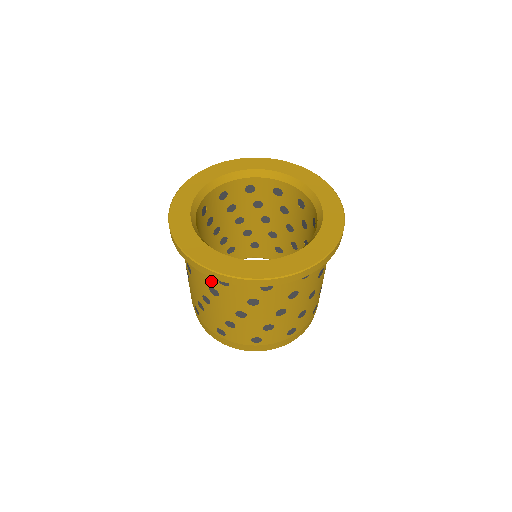
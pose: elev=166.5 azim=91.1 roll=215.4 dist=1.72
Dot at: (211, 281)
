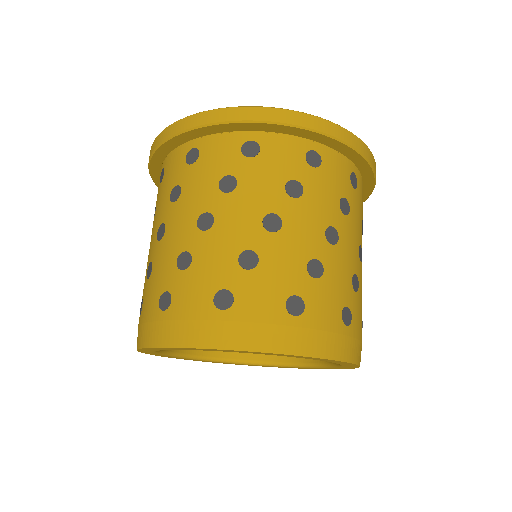
Dot at: (226, 161)
